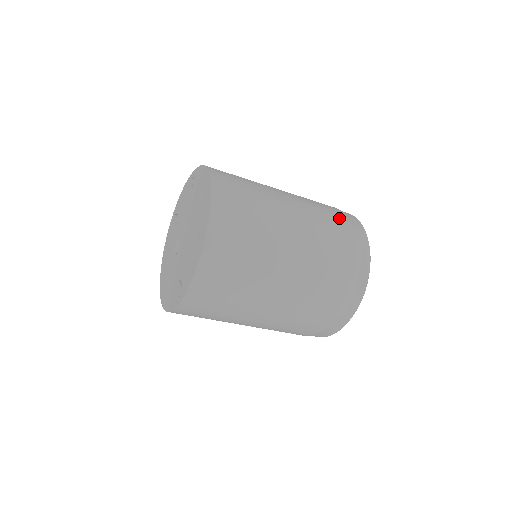
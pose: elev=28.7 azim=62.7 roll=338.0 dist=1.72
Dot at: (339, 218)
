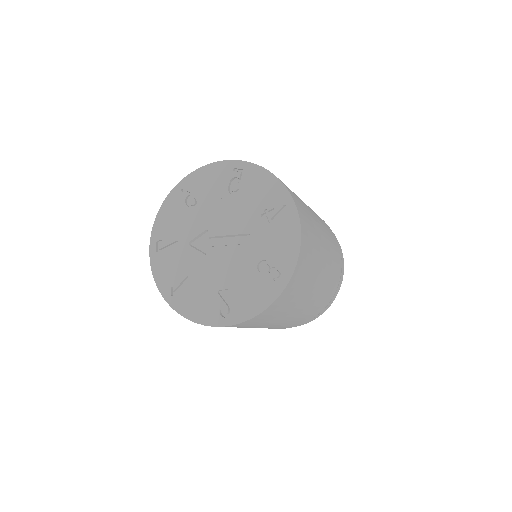
Dot at: (335, 239)
